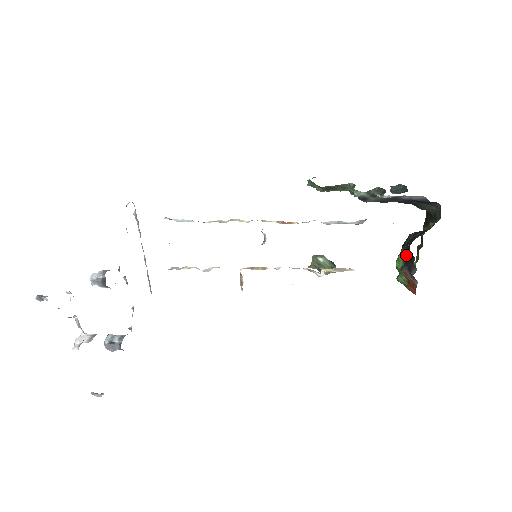
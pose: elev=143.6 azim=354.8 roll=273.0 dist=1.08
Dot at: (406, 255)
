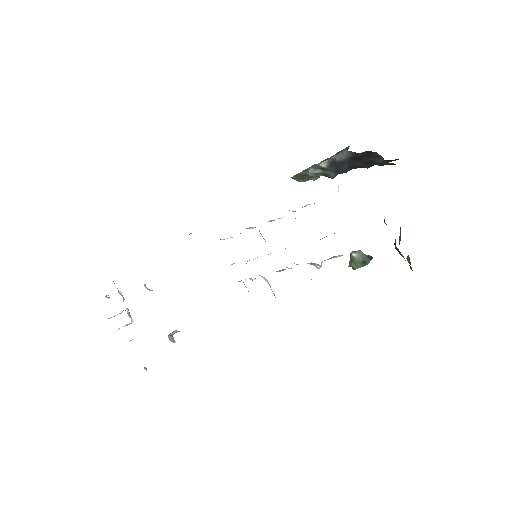
Dot at: occluded
